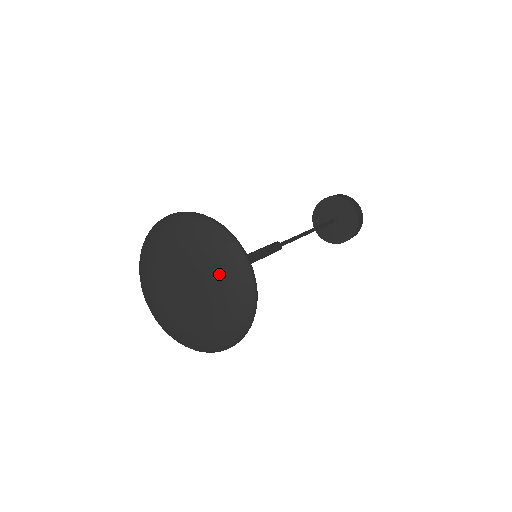
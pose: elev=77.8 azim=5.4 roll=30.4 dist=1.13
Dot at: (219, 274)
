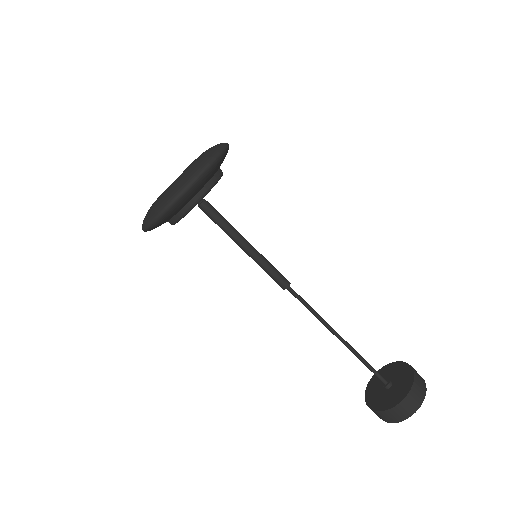
Dot at: (197, 159)
